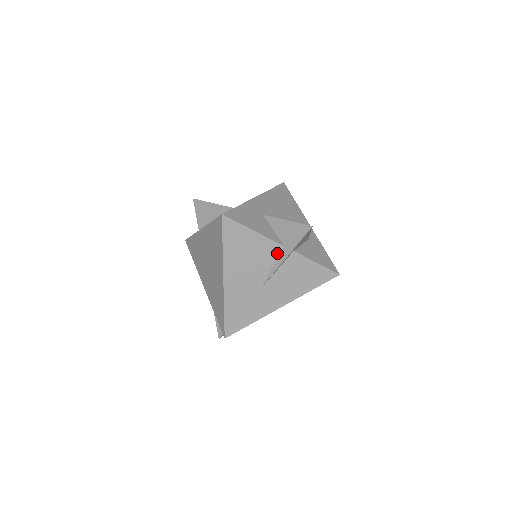
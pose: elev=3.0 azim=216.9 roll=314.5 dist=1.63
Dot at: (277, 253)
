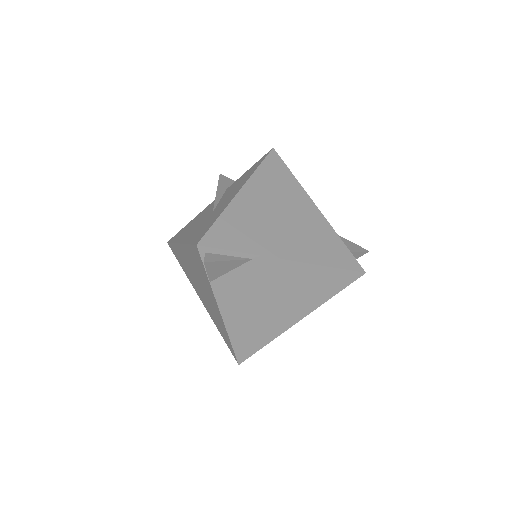
Dot at: occluded
